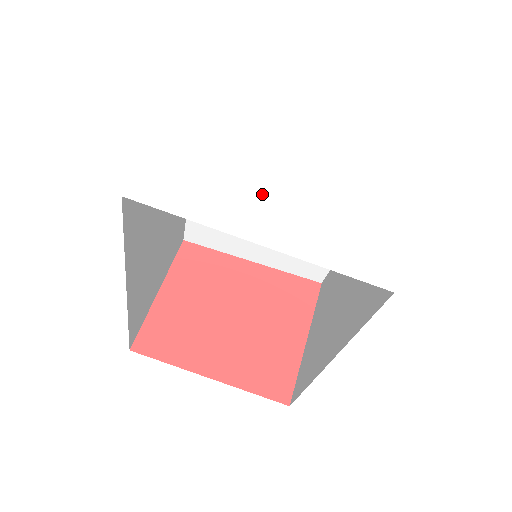
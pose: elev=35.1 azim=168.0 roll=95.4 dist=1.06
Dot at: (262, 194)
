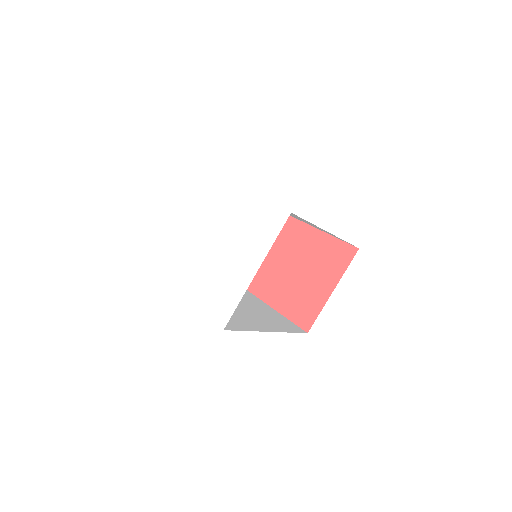
Dot at: (189, 264)
